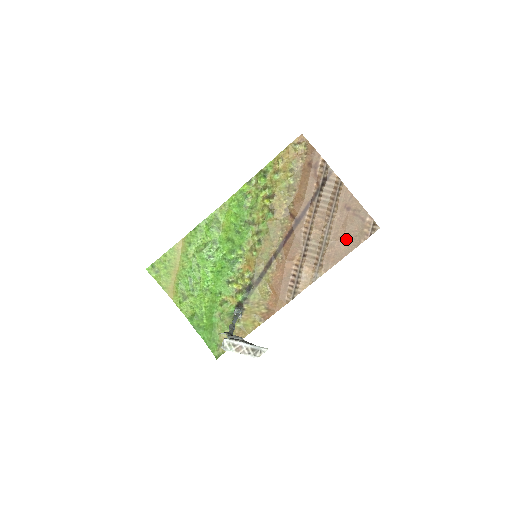
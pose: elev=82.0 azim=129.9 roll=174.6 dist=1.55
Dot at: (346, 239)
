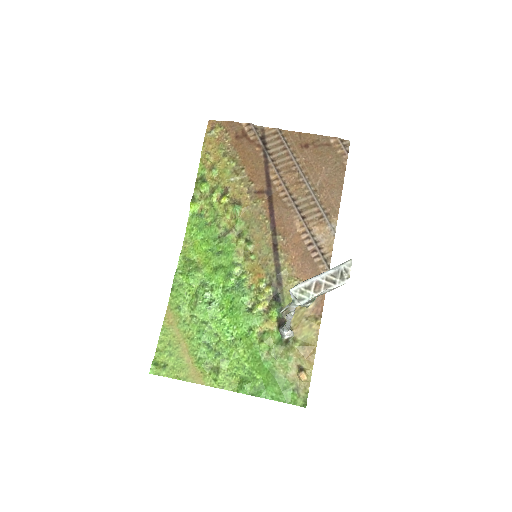
Dot at: (329, 173)
